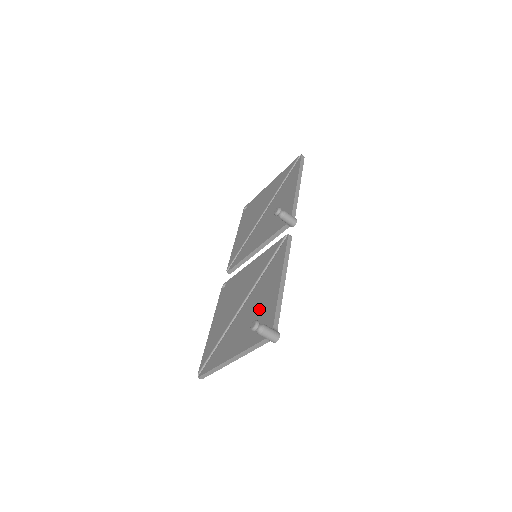
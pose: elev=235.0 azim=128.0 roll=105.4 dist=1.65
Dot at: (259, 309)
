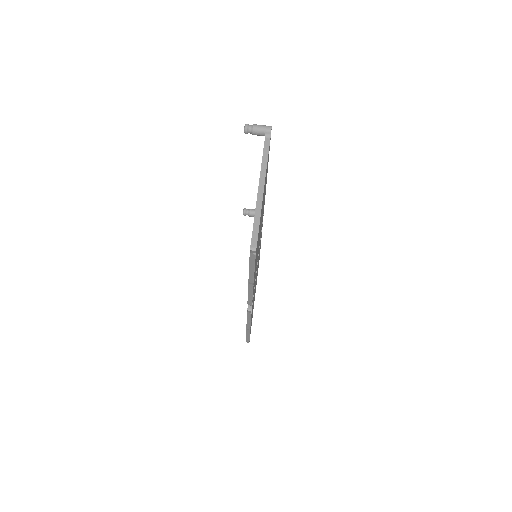
Dot at: occluded
